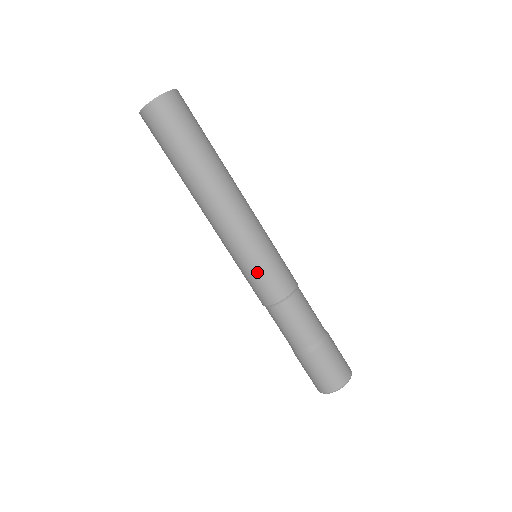
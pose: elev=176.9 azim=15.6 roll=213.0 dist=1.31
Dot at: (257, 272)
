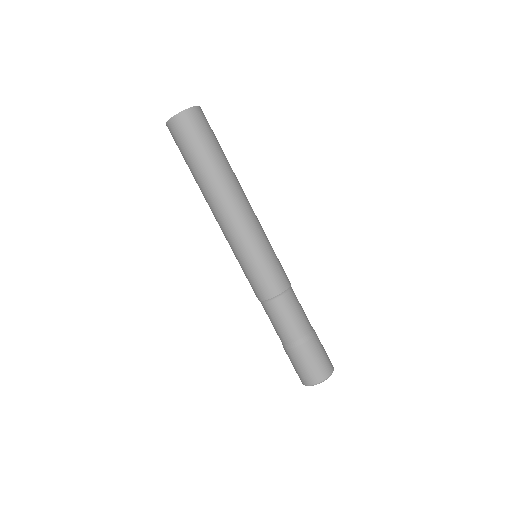
Dot at: (257, 269)
